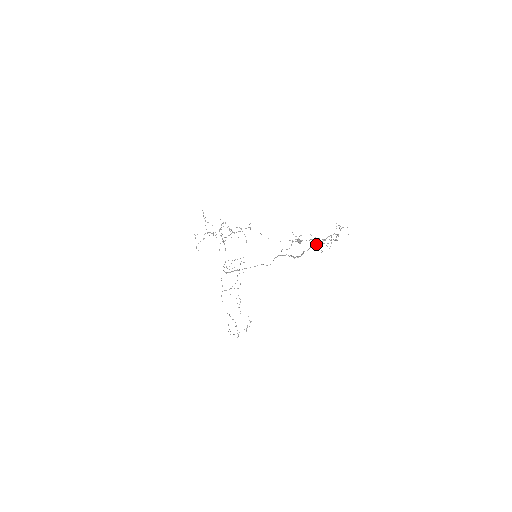
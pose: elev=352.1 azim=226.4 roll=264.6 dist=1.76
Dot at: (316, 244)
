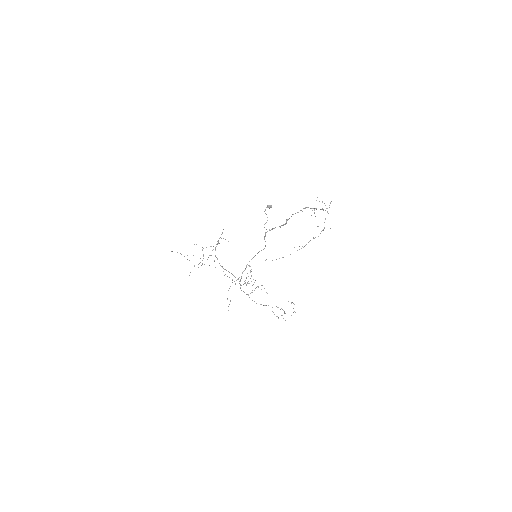
Dot at: (297, 212)
